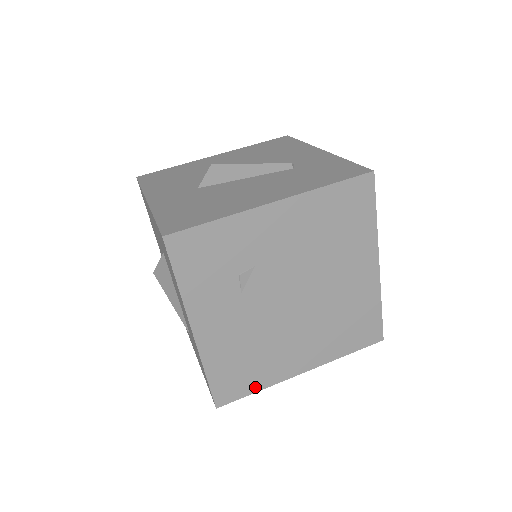
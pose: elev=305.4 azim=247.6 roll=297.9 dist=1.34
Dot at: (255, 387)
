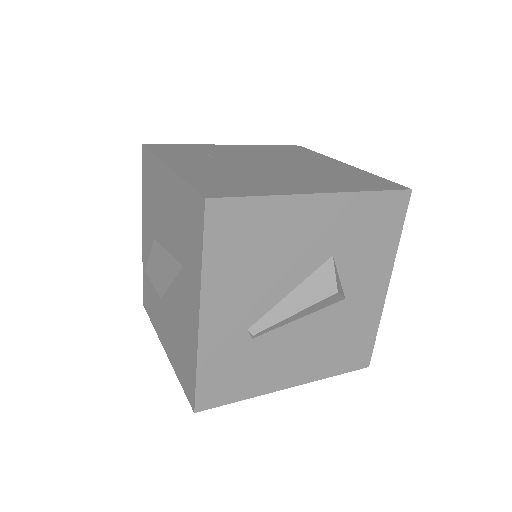
Dot at: (257, 194)
